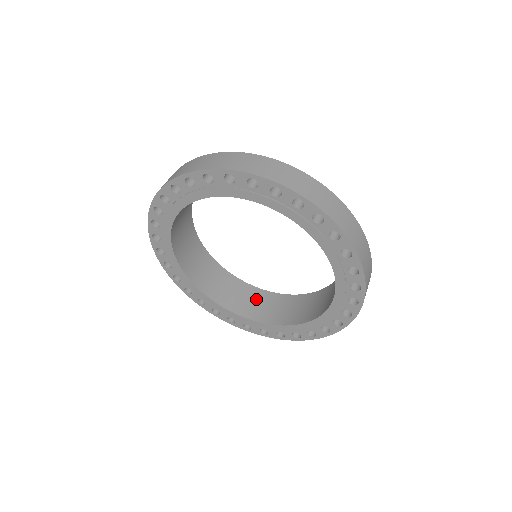
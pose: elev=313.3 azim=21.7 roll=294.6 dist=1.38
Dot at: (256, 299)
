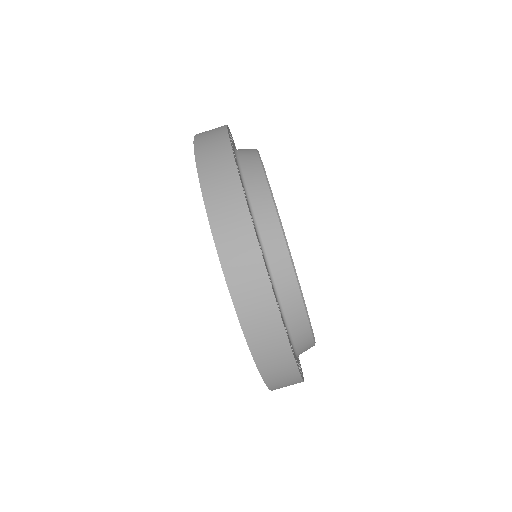
Dot at: occluded
